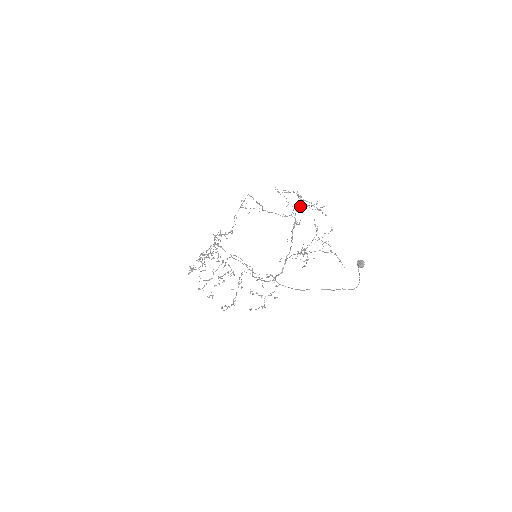
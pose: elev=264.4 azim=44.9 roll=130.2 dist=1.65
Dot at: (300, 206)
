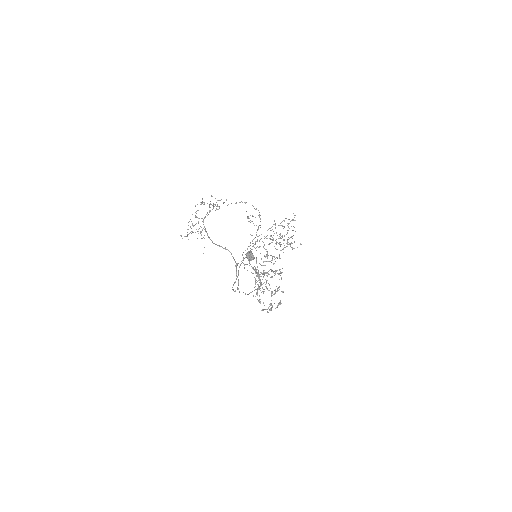
Dot at: occluded
